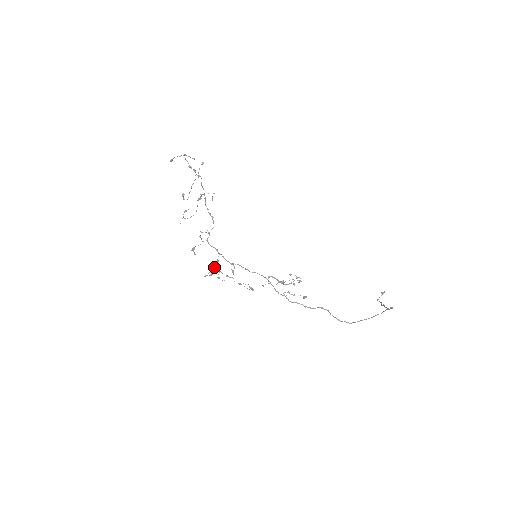
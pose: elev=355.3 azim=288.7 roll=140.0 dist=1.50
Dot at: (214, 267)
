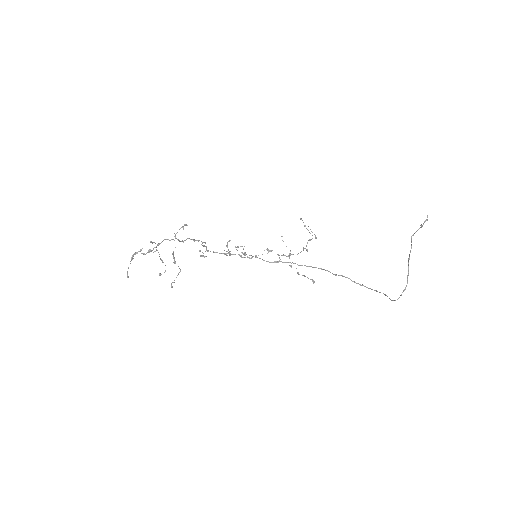
Dot at: (228, 252)
